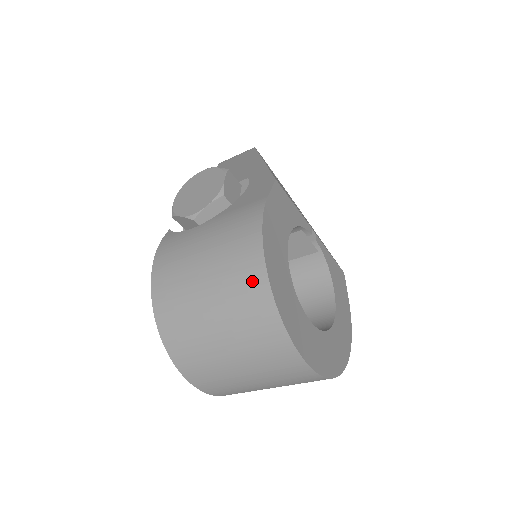
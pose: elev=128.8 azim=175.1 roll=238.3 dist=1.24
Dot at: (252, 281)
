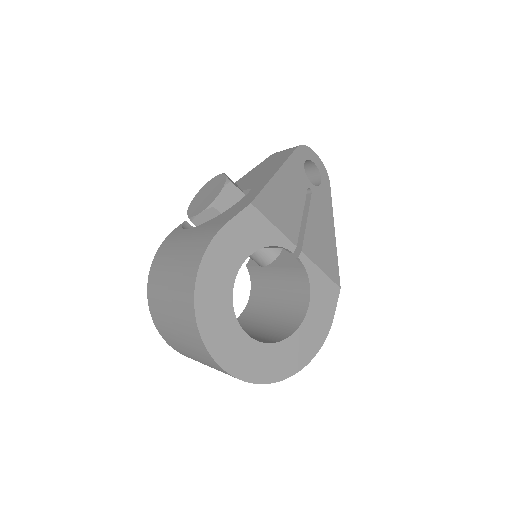
Dot at: (187, 294)
